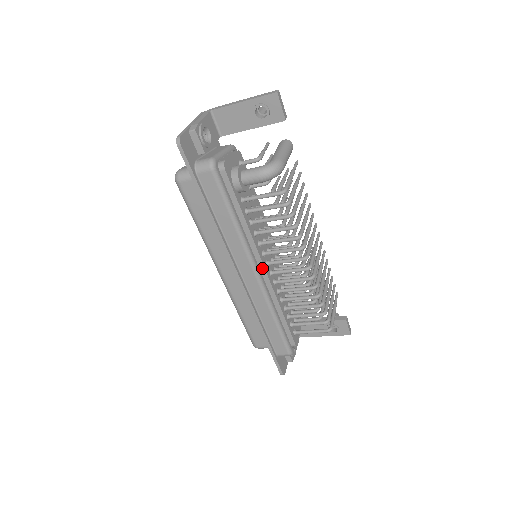
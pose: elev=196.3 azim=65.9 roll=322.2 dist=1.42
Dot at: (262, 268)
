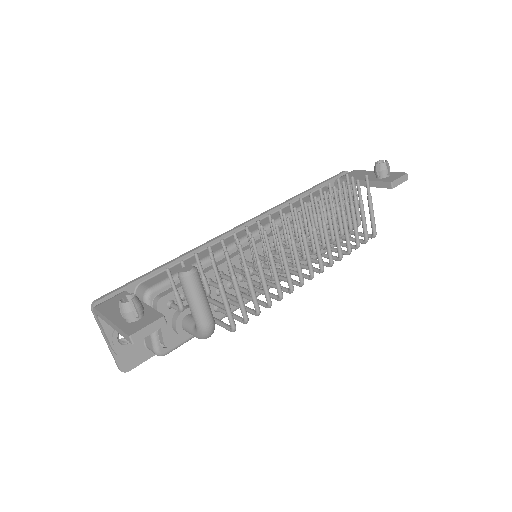
Dot at: occluded
